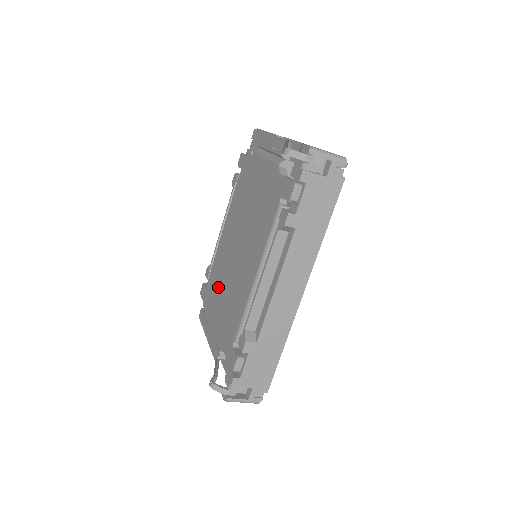
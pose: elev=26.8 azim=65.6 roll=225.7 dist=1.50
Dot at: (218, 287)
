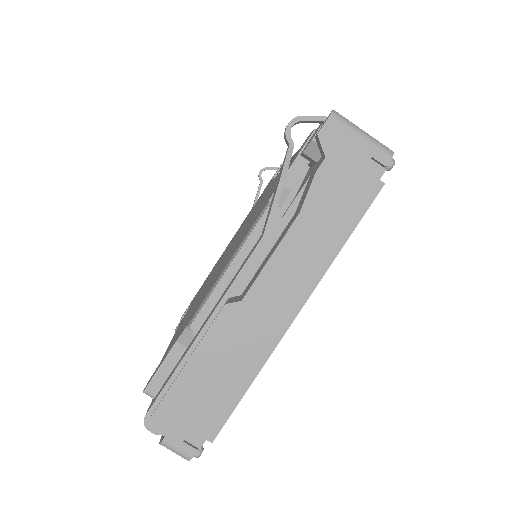
Dot at: occluded
